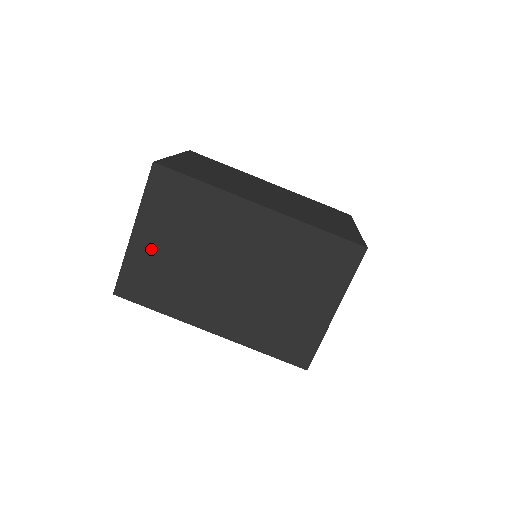
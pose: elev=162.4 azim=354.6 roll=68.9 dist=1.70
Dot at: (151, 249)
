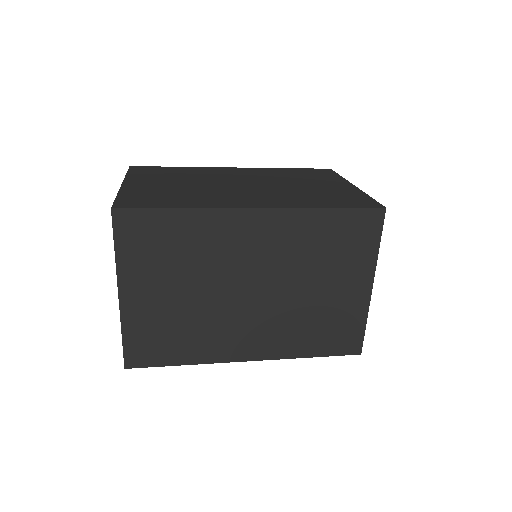
Dot at: (148, 305)
